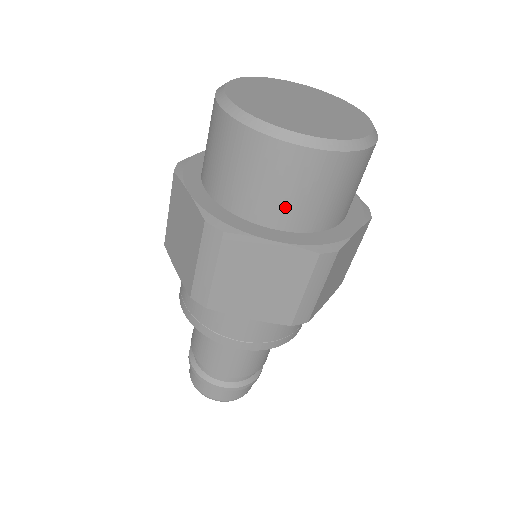
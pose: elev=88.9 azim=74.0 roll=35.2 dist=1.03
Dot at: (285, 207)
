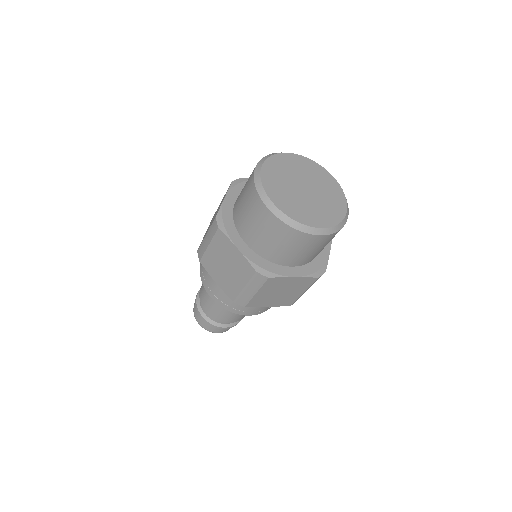
Dot at: (254, 236)
